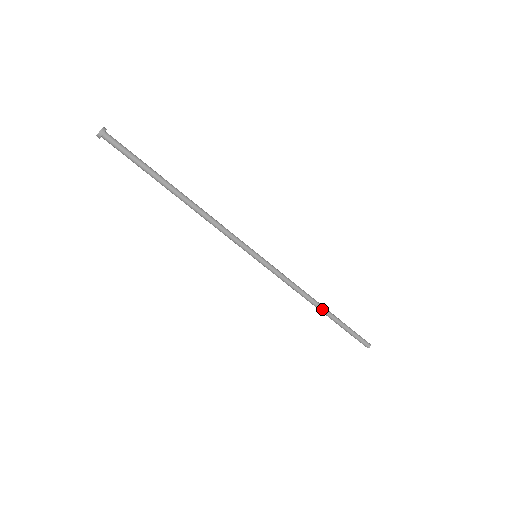
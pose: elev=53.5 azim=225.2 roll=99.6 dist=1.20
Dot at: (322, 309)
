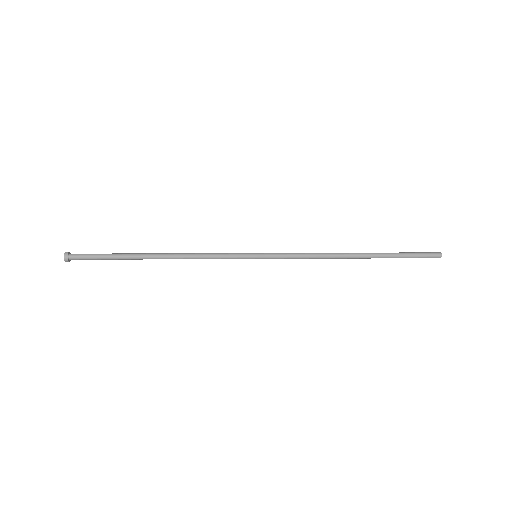
Dot at: (357, 257)
